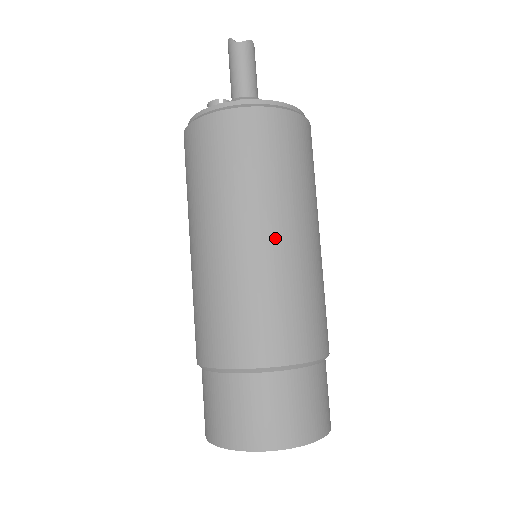
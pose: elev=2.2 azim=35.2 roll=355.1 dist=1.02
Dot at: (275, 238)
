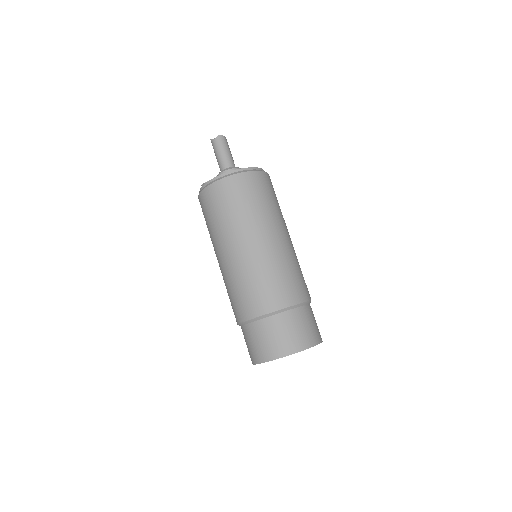
Dot at: (238, 250)
